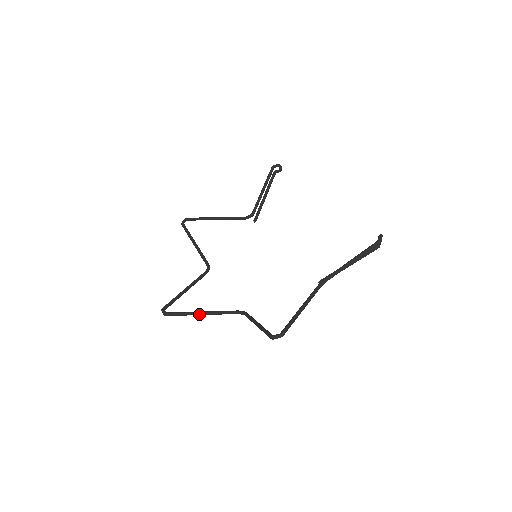
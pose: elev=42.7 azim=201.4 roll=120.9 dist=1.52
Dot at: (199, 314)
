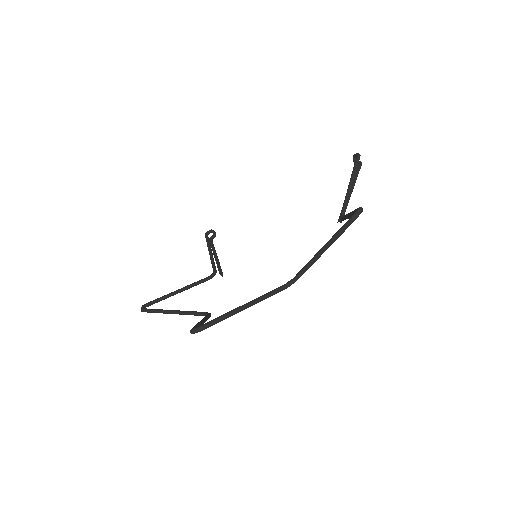
Dot at: (243, 307)
